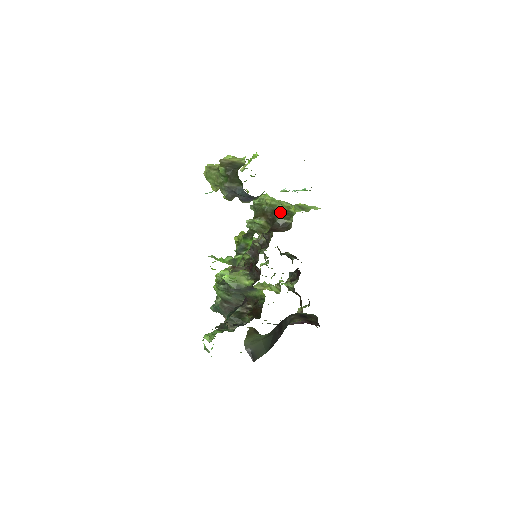
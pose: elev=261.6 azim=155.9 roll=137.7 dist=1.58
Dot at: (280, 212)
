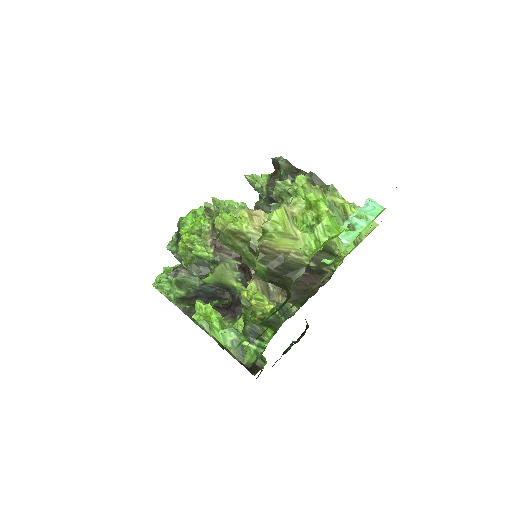
Dot at: (319, 251)
